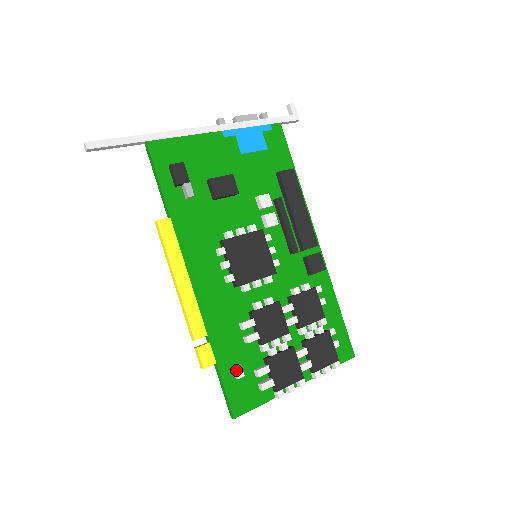
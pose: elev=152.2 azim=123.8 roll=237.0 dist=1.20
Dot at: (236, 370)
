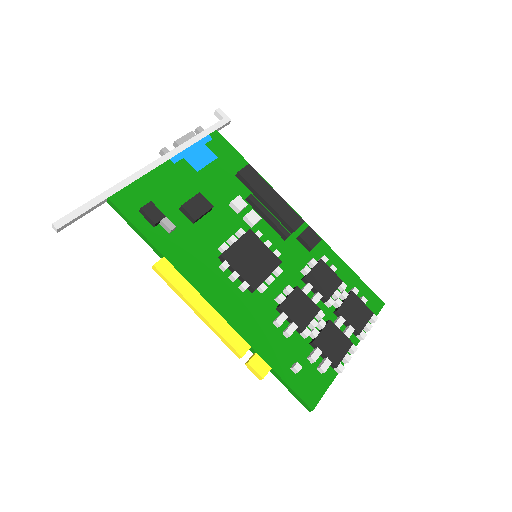
Dot at: (292, 366)
